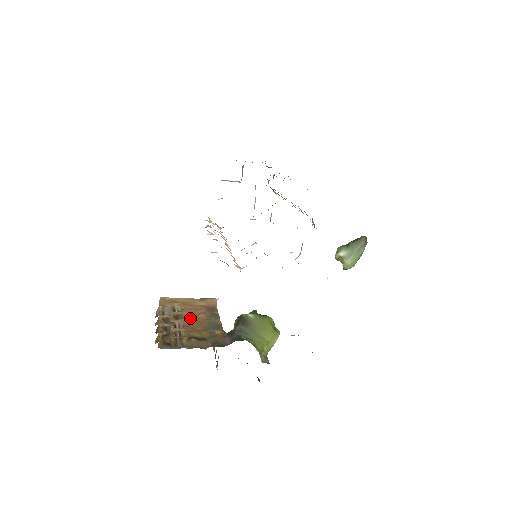
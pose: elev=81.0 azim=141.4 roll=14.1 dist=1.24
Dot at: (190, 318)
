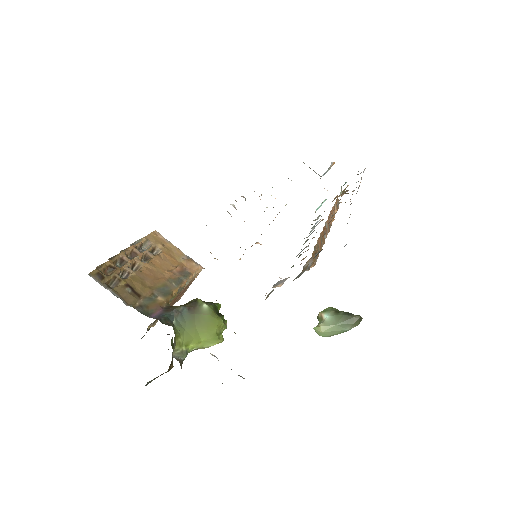
Dot at: (154, 268)
